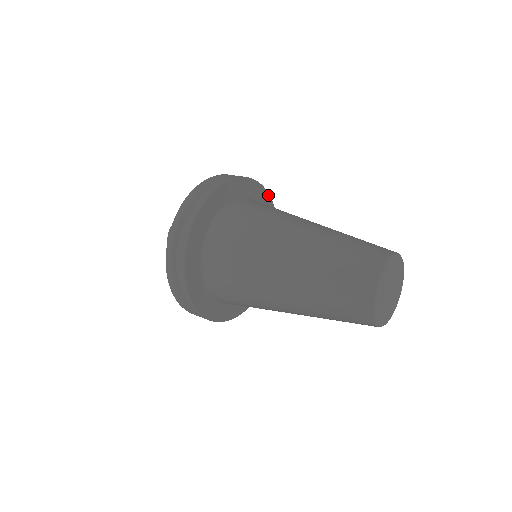
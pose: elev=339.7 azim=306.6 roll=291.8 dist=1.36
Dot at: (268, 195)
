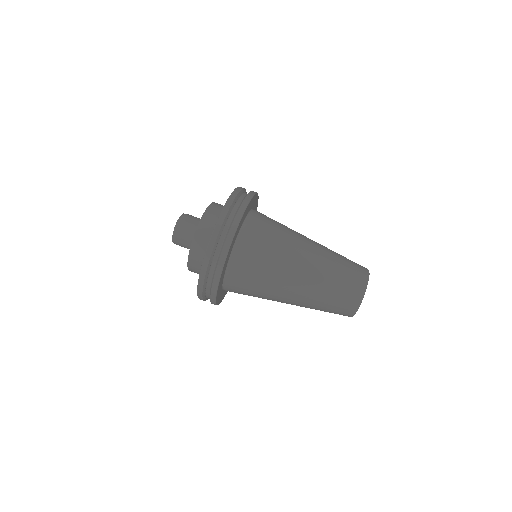
Dot at: (231, 245)
